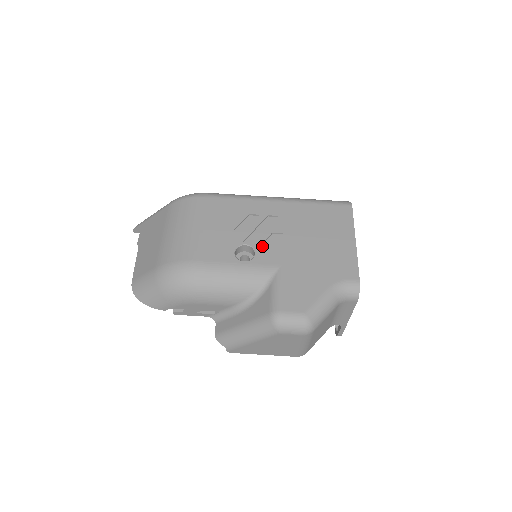
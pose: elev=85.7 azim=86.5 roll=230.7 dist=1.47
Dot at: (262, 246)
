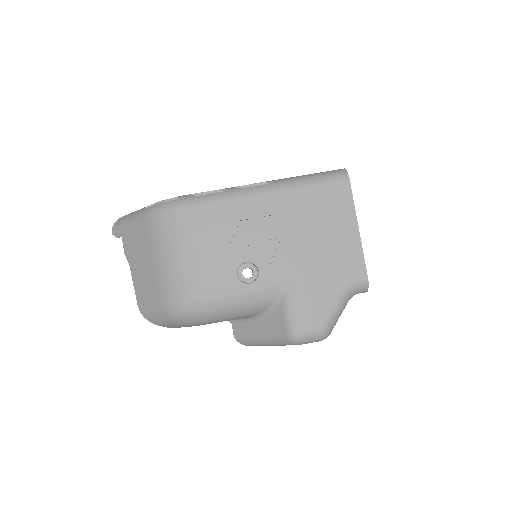
Dot at: (263, 259)
